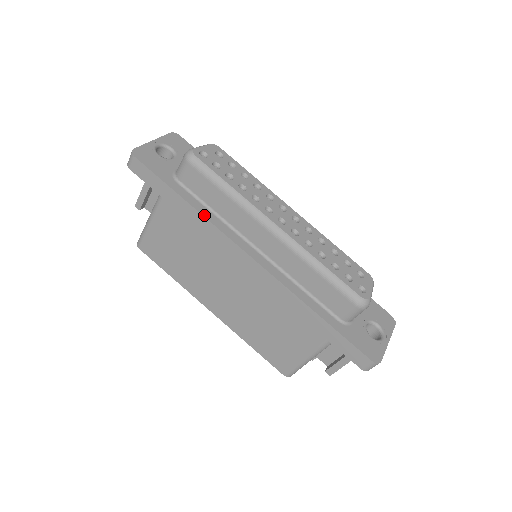
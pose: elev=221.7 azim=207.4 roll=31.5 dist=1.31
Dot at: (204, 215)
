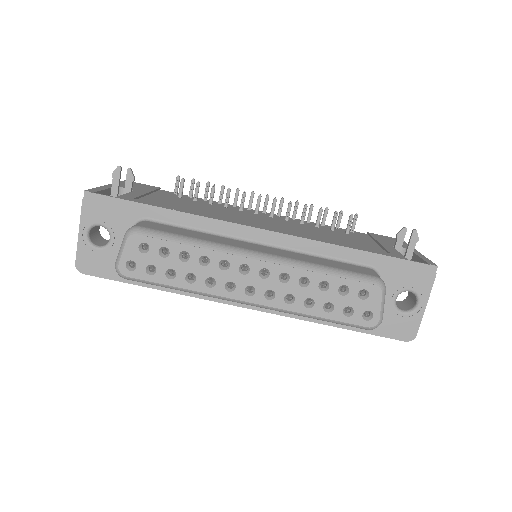
Dot at: (180, 293)
